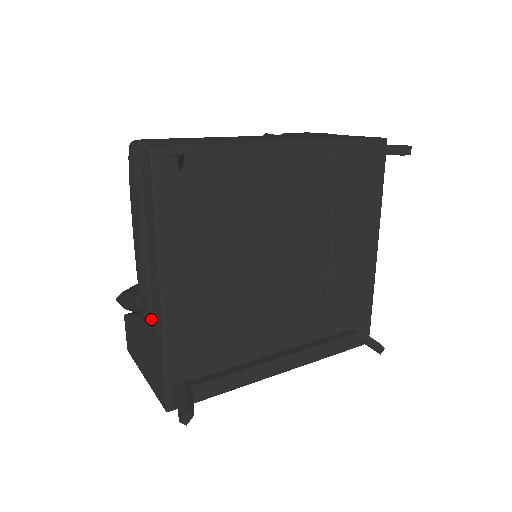
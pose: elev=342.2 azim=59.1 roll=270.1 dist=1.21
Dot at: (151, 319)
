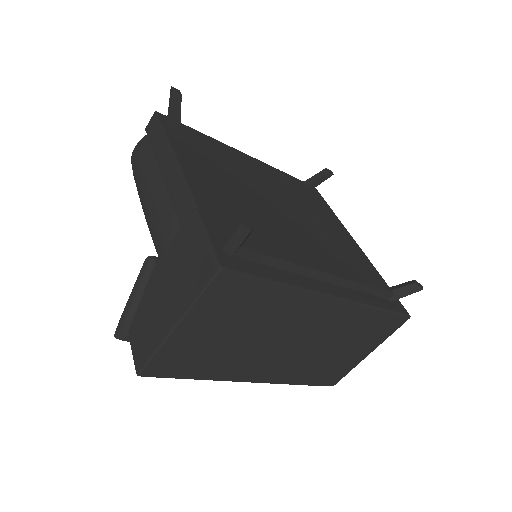
Dot at: (174, 228)
